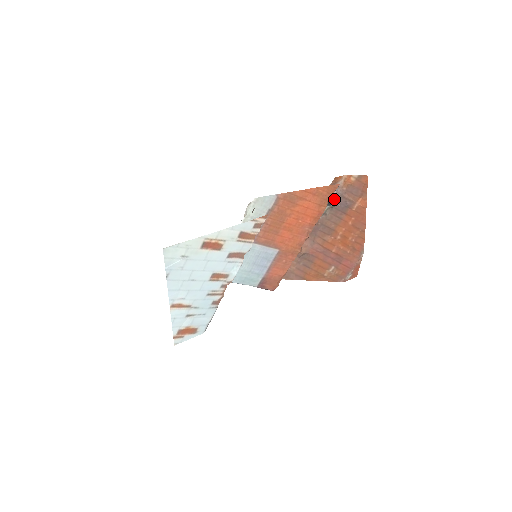
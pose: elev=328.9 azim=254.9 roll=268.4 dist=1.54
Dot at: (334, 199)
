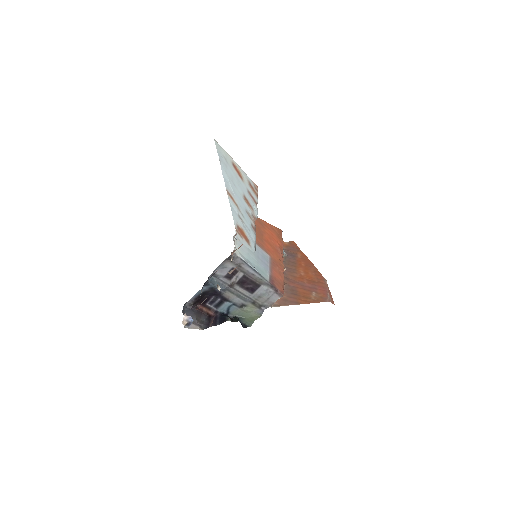
Dot at: occluded
